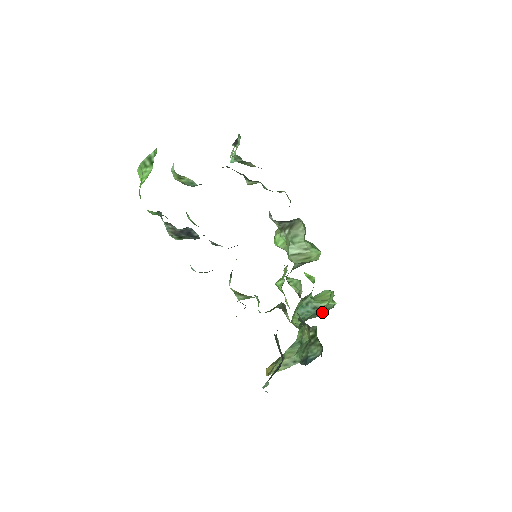
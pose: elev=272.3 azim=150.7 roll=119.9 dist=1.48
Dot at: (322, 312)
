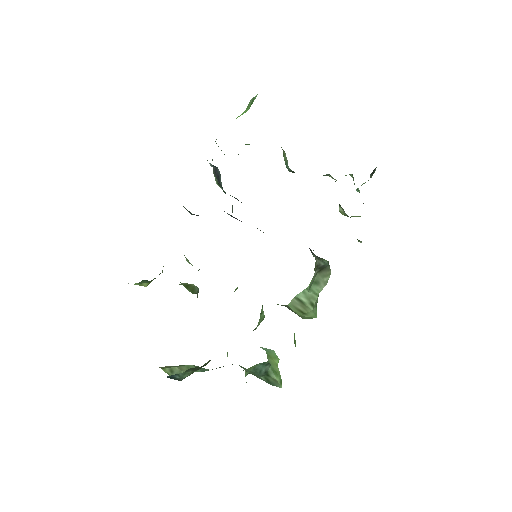
Dot at: (259, 377)
